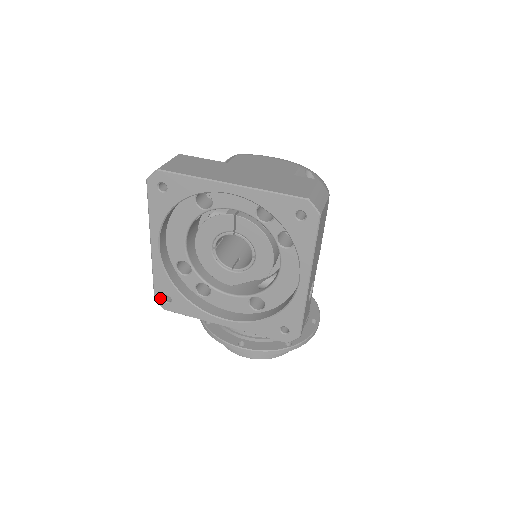
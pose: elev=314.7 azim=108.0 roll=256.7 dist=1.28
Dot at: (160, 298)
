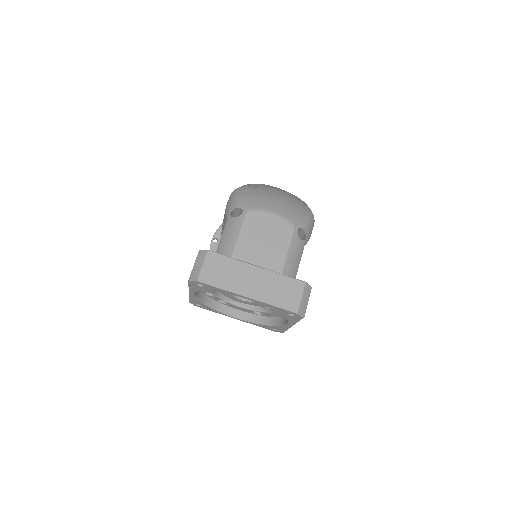
Dot at: (193, 303)
